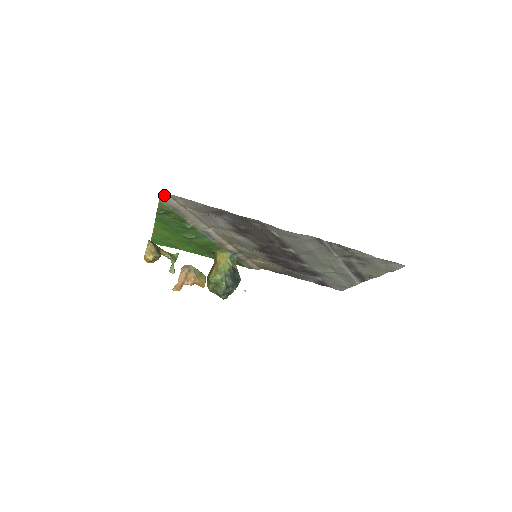
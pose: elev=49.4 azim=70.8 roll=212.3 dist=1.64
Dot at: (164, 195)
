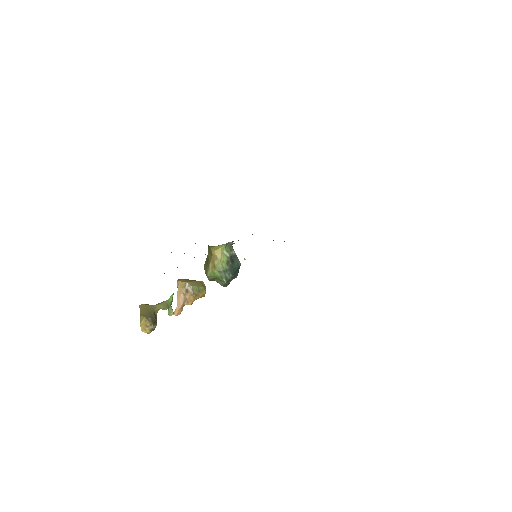
Dot at: occluded
